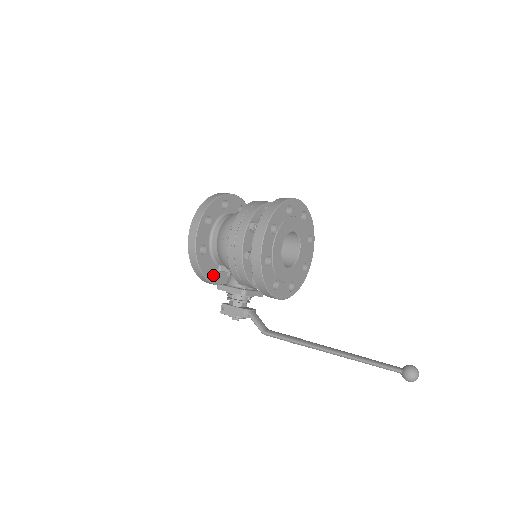
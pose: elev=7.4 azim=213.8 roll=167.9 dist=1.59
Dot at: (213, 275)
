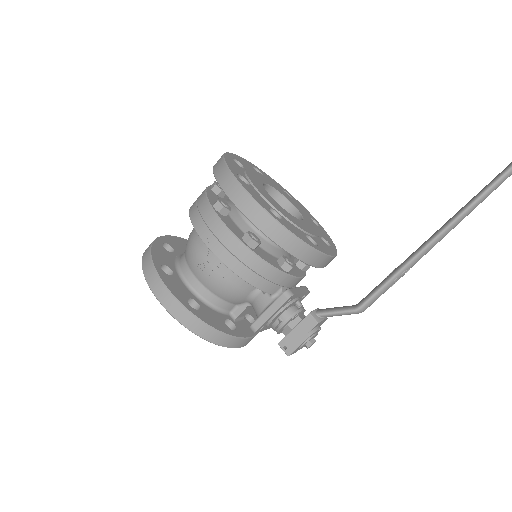
Dot at: (234, 329)
